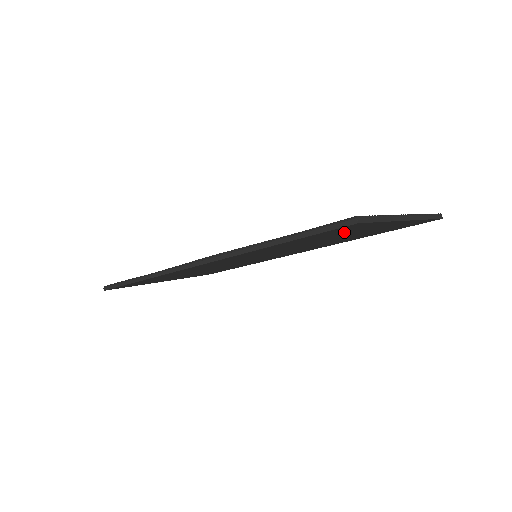
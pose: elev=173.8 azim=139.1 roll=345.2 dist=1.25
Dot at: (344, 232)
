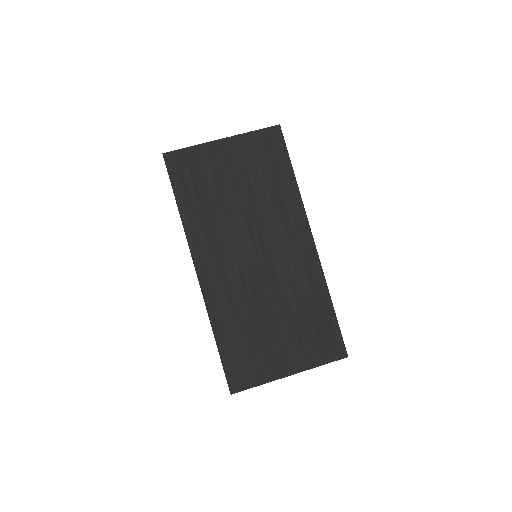
Dot at: (254, 358)
